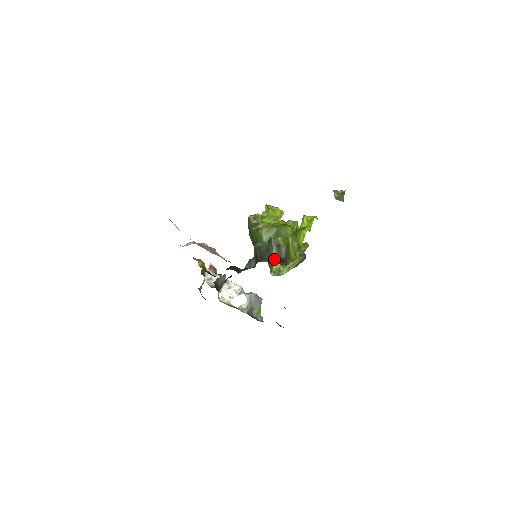
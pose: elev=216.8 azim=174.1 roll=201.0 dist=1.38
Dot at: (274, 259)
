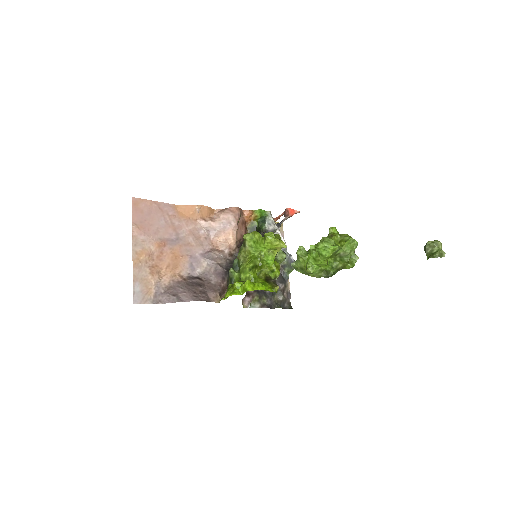
Dot at: (229, 282)
